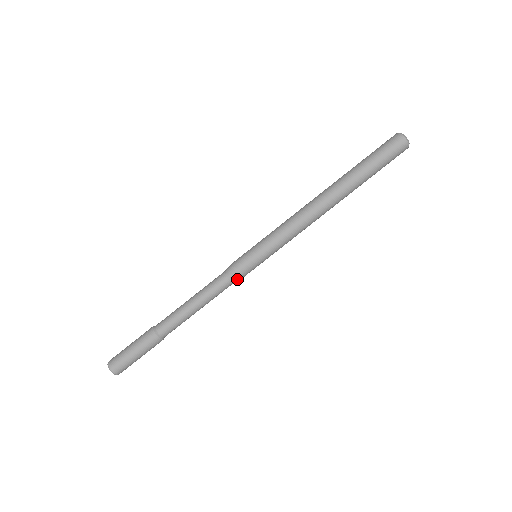
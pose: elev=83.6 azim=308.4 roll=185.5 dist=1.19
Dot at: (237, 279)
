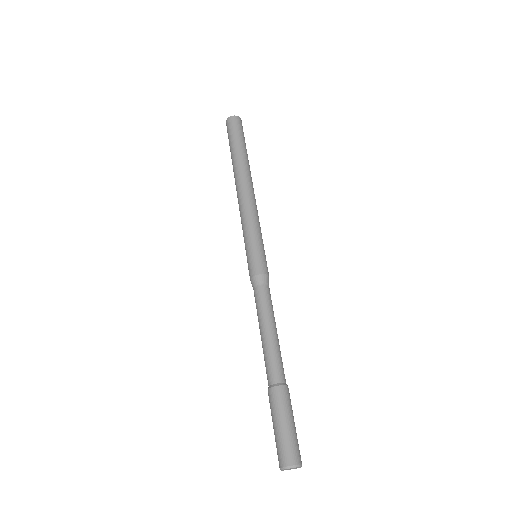
Dot at: (264, 279)
